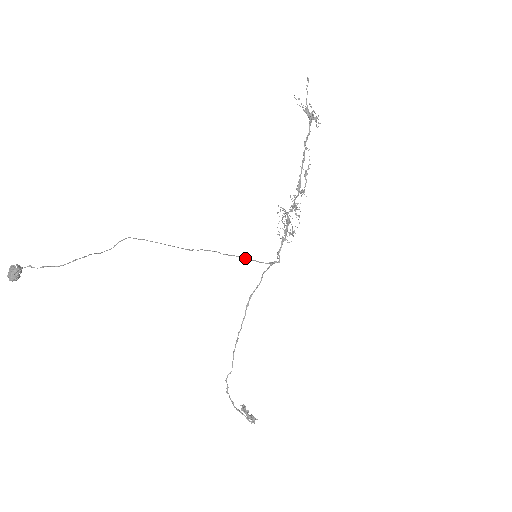
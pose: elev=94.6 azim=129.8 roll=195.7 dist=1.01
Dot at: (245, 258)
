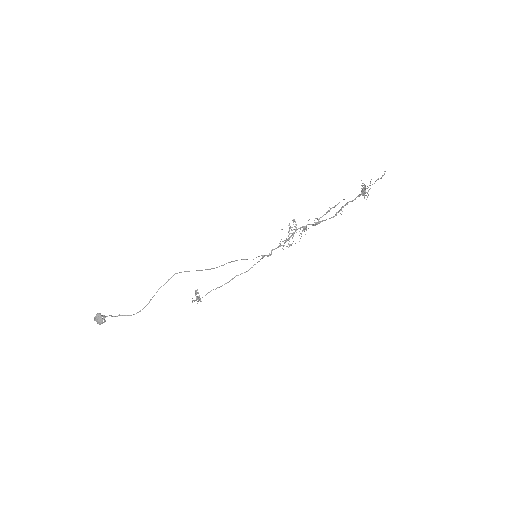
Dot at: occluded
